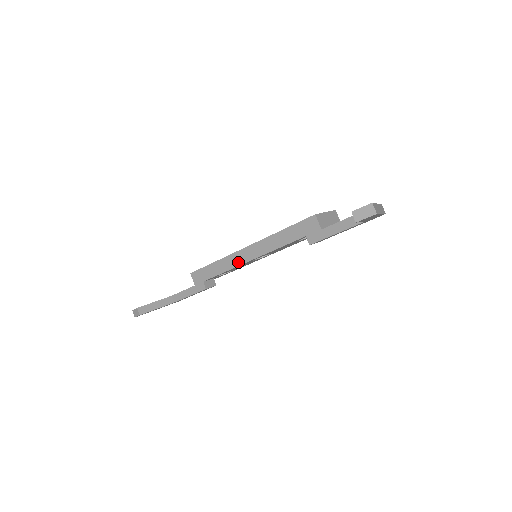
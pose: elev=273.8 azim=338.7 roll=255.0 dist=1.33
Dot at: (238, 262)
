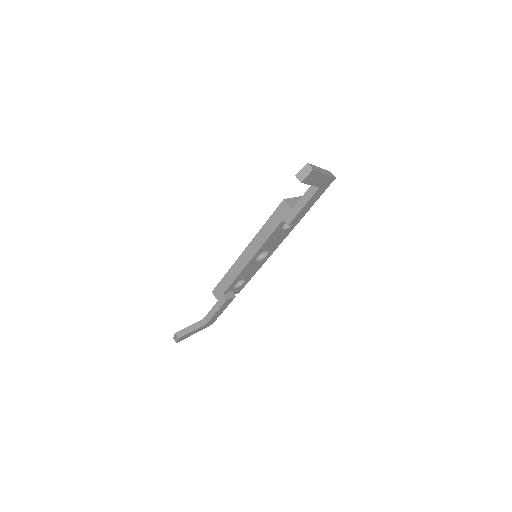
Dot at: (243, 265)
